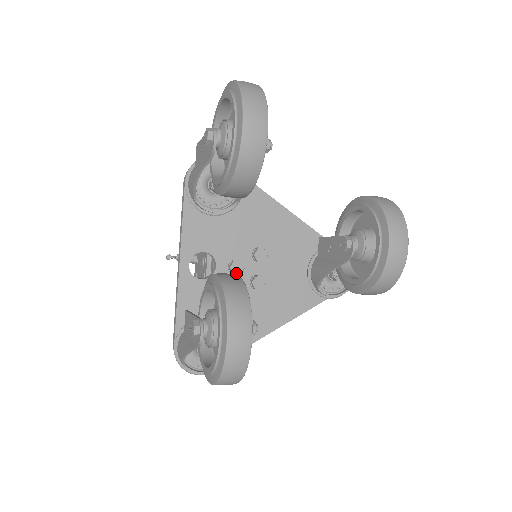
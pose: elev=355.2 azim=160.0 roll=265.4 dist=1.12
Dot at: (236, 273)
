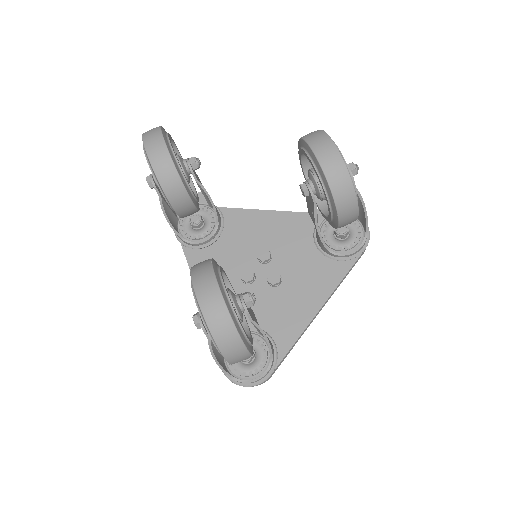
Dot at: (248, 280)
